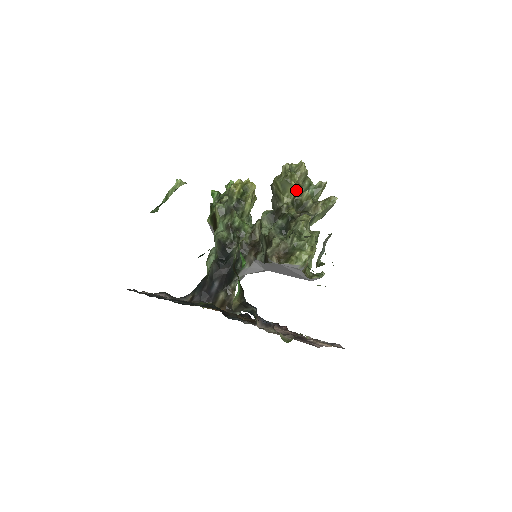
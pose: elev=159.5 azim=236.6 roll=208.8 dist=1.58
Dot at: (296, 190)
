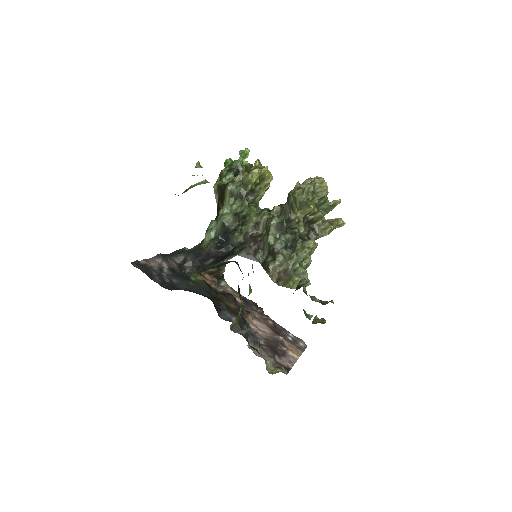
Dot at: occluded
